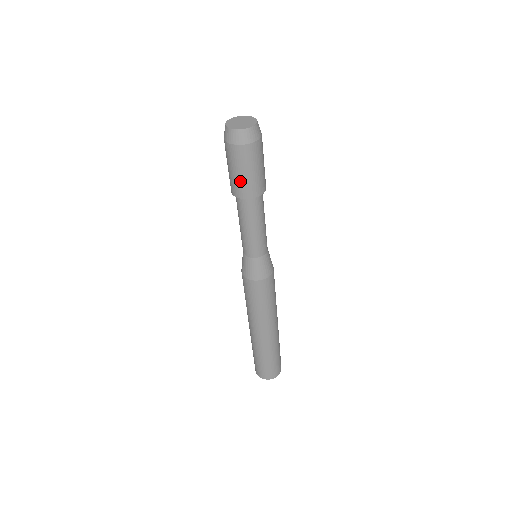
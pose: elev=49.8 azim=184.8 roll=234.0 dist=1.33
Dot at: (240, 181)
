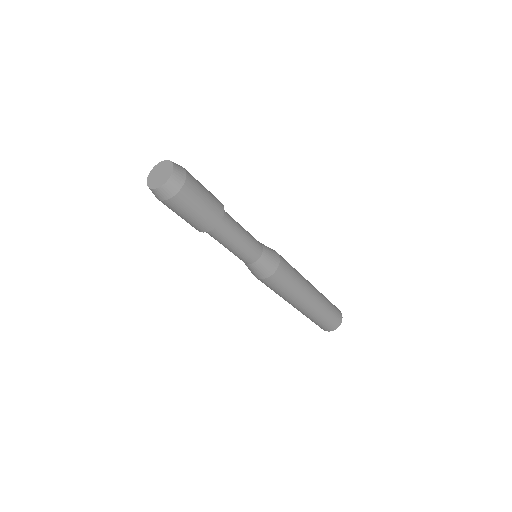
Dot at: (187, 221)
